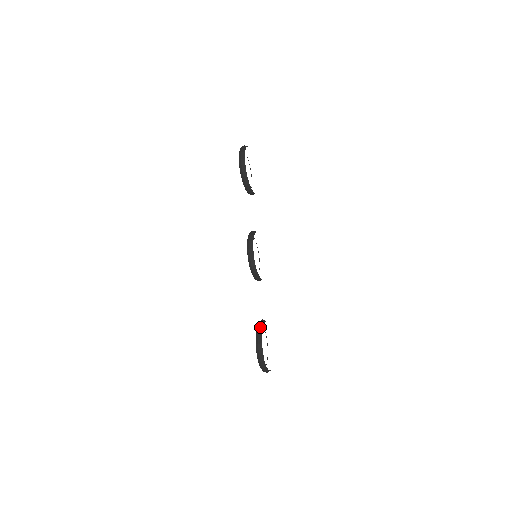
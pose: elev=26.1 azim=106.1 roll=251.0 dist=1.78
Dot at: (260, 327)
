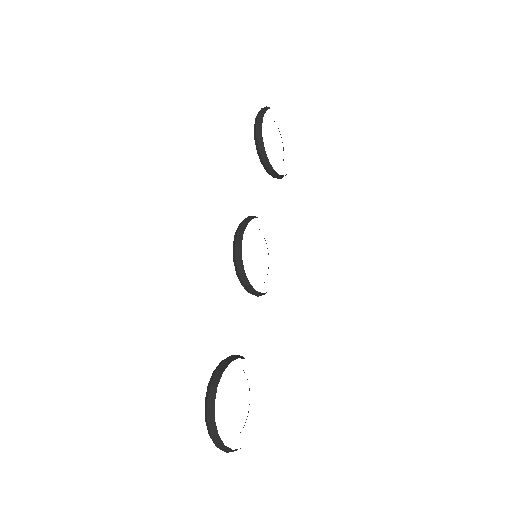
Dot at: (226, 360)
